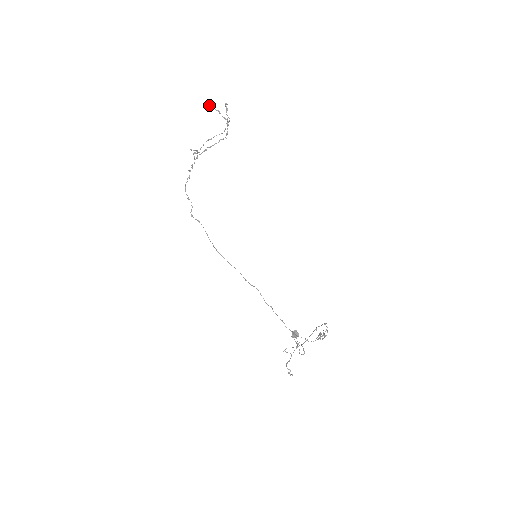
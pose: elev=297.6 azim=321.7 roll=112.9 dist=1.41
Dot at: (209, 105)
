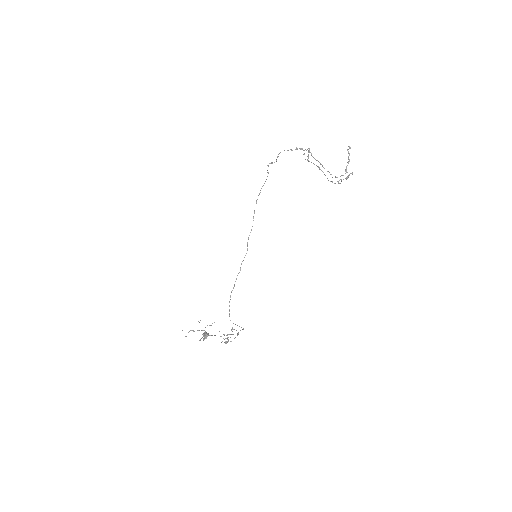
Dot at: occluded
